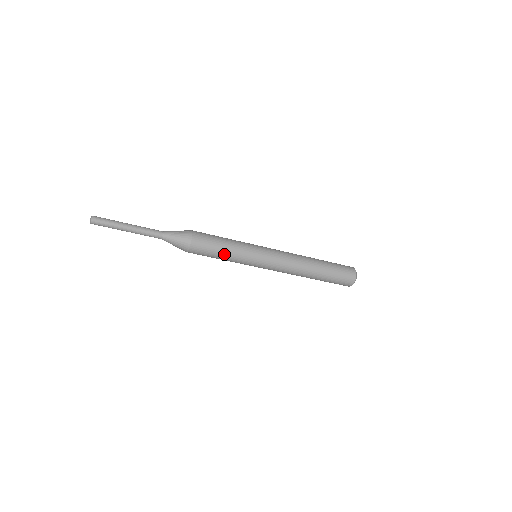
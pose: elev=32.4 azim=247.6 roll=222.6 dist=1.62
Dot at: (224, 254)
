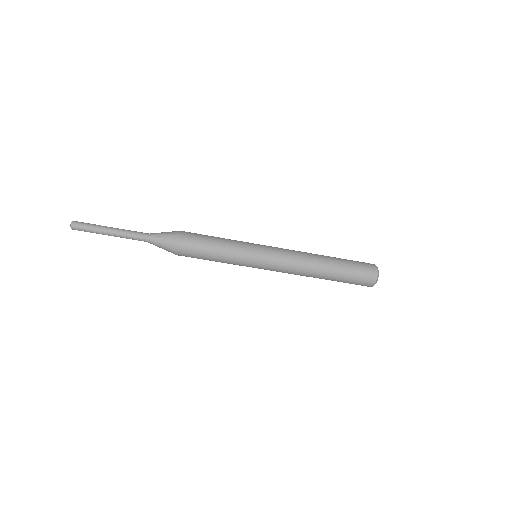
Dot at: (216, 257)
